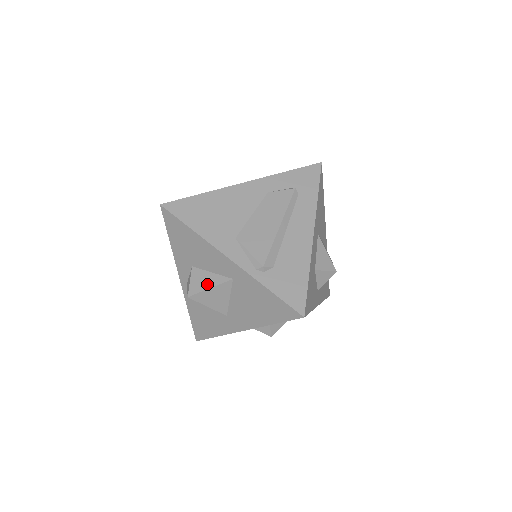
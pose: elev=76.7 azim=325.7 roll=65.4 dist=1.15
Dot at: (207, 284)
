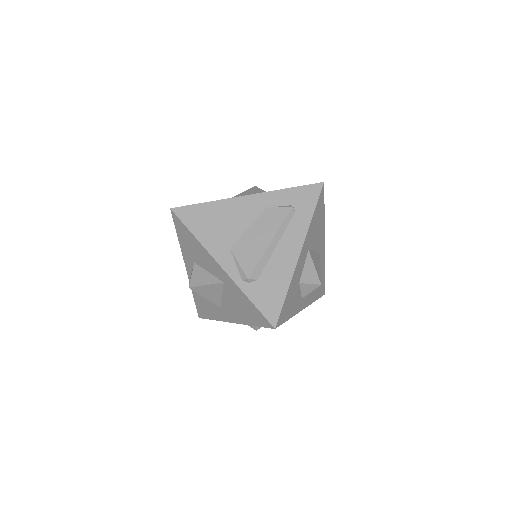
Dot at: (204, 281)
